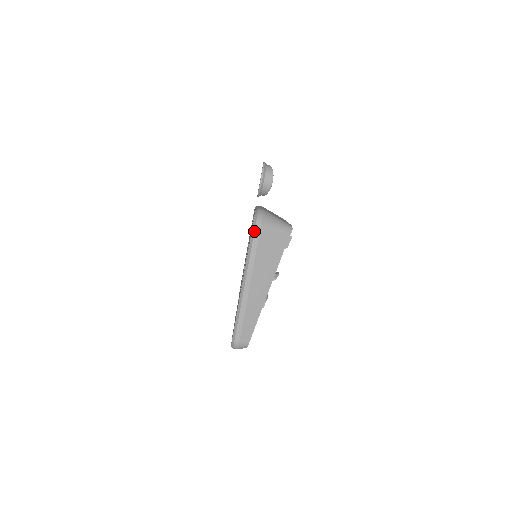
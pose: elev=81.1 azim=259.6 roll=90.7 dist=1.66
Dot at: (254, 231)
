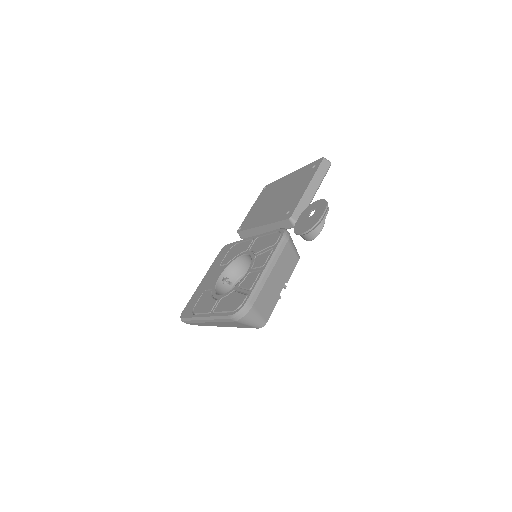
Dot at: (229, 318)
